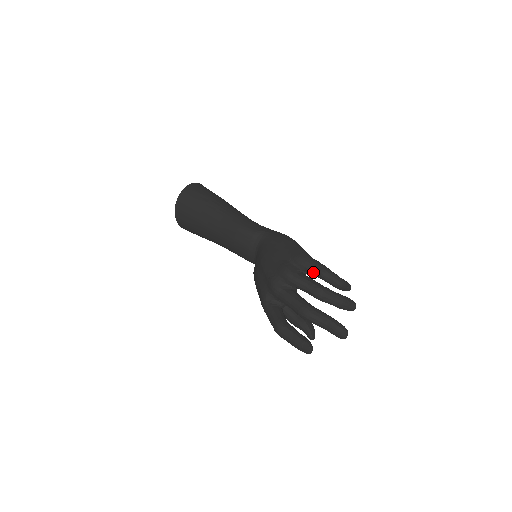
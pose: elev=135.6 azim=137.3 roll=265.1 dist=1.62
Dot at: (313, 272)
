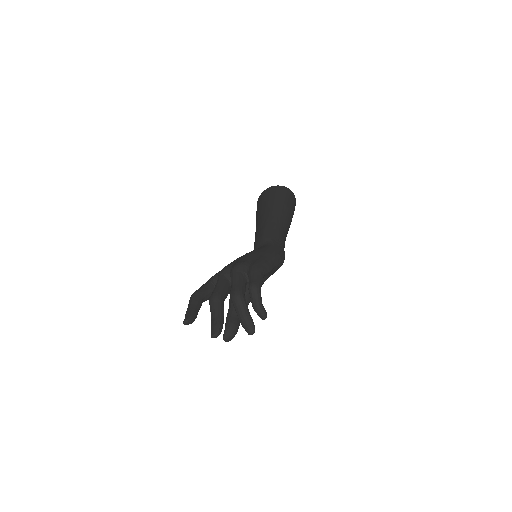
Dot at: (249, 281)
